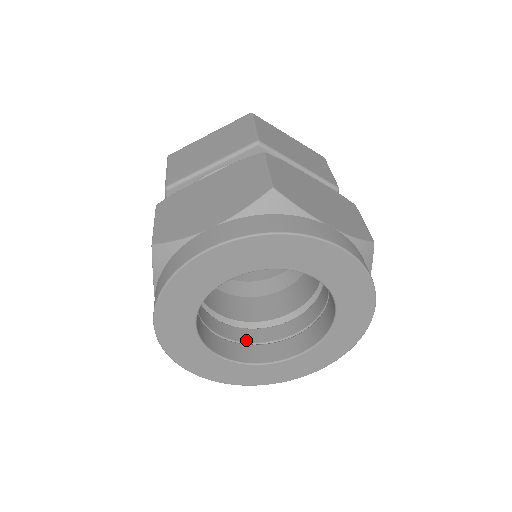
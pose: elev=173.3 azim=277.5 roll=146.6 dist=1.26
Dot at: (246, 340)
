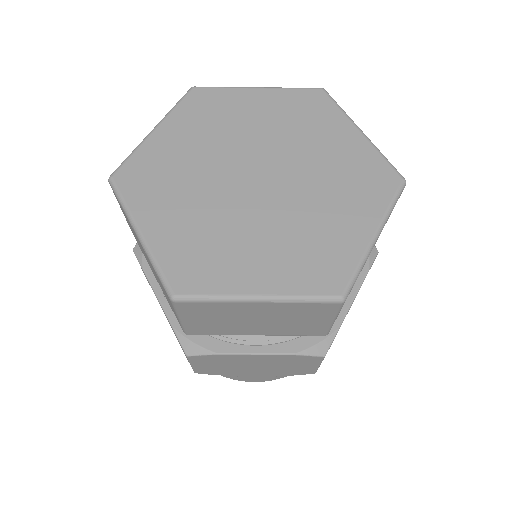
Dot at: occluded
